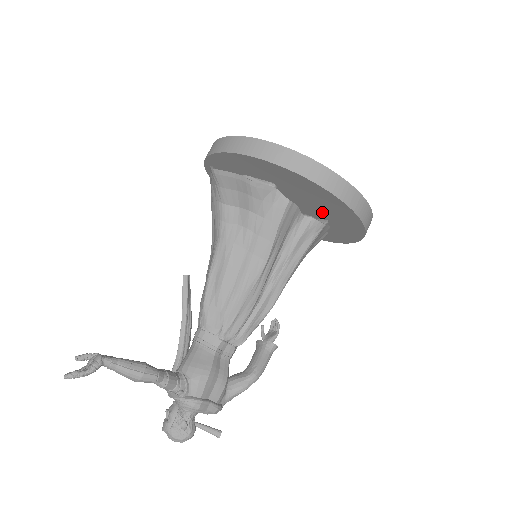
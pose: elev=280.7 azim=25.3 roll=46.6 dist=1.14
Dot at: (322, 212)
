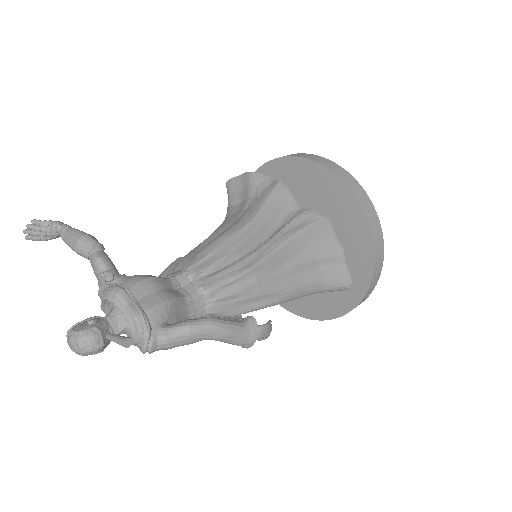
Dot at: (324, 216)
